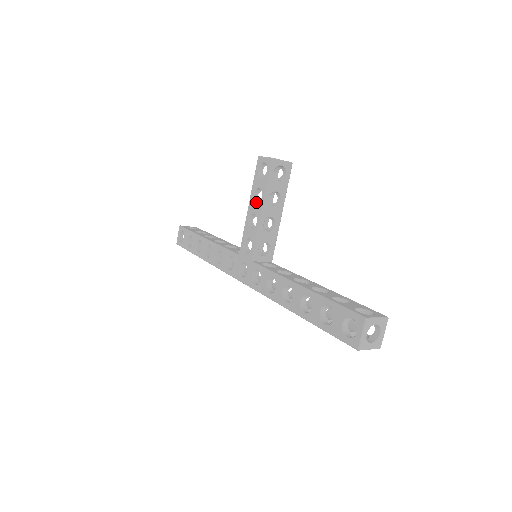
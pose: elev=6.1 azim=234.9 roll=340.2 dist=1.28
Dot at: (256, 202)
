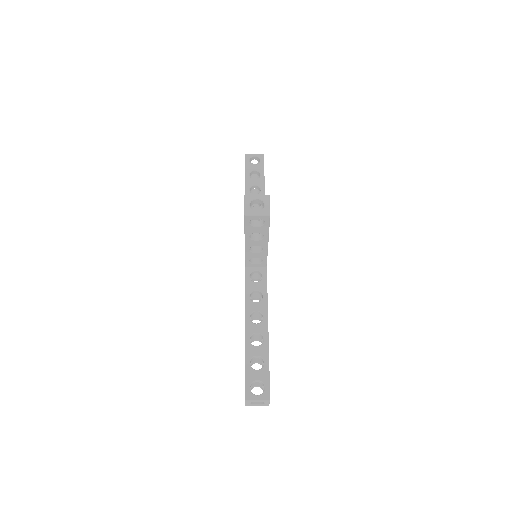
Dot at: occluded
